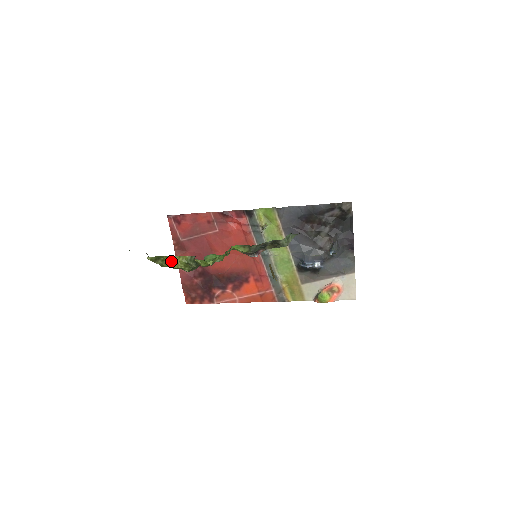
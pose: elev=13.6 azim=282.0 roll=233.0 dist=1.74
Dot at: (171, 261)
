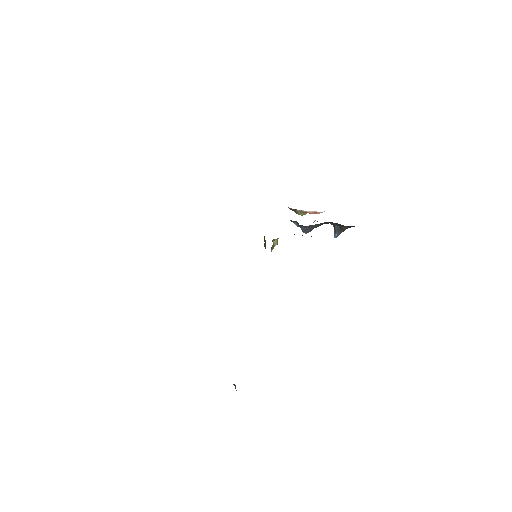
Dot at: occluded
